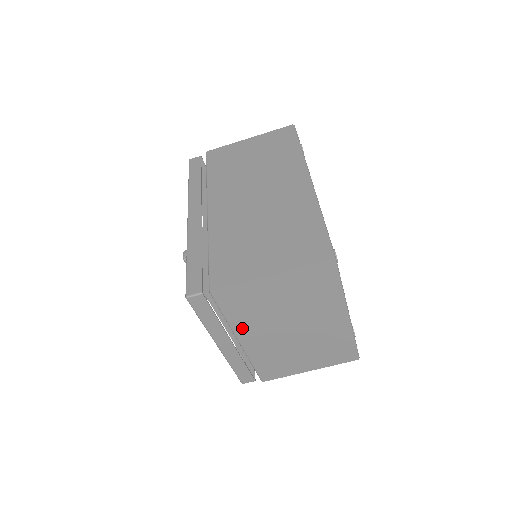
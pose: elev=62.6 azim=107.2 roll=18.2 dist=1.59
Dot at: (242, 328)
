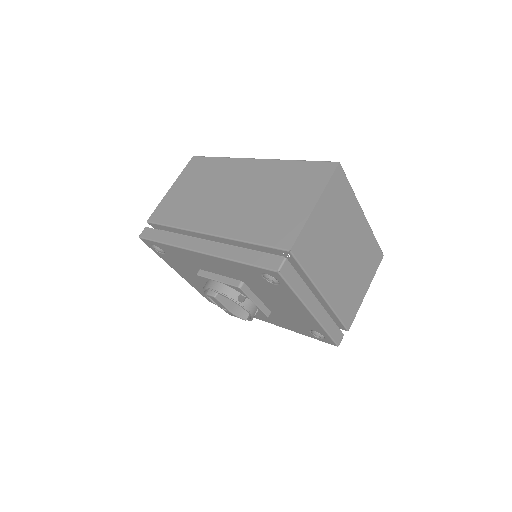
Dot at: (319, 277)
